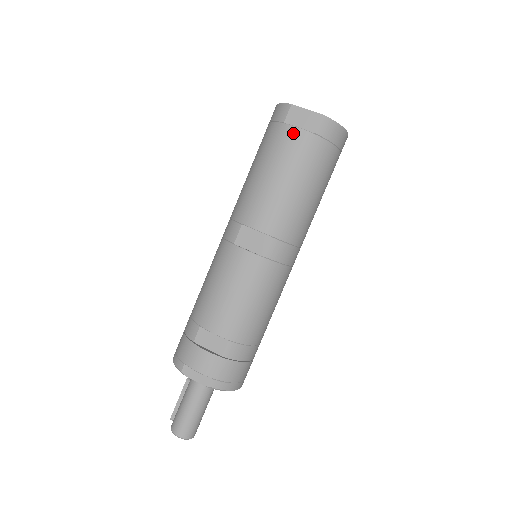
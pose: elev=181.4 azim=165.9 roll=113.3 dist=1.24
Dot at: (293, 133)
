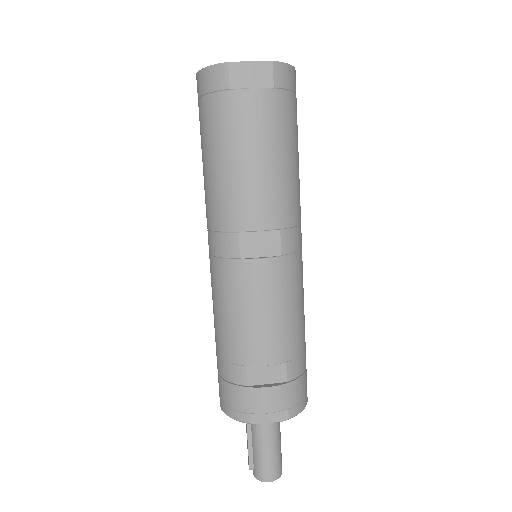
Dot at: (249, 98)
